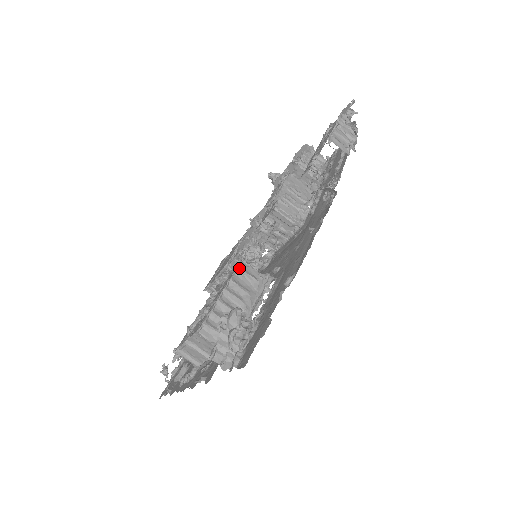
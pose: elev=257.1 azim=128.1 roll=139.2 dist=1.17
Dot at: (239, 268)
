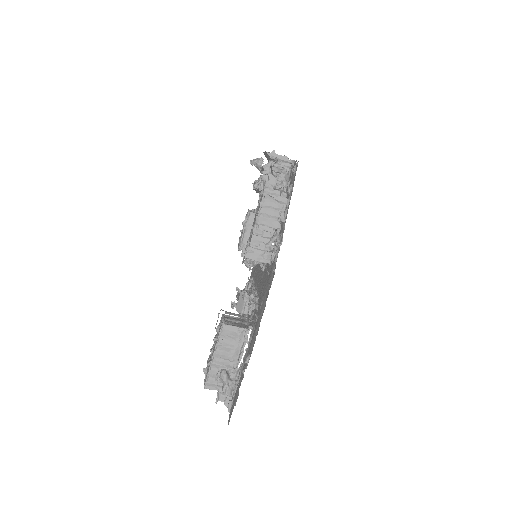
Dot at: (221, 332)
